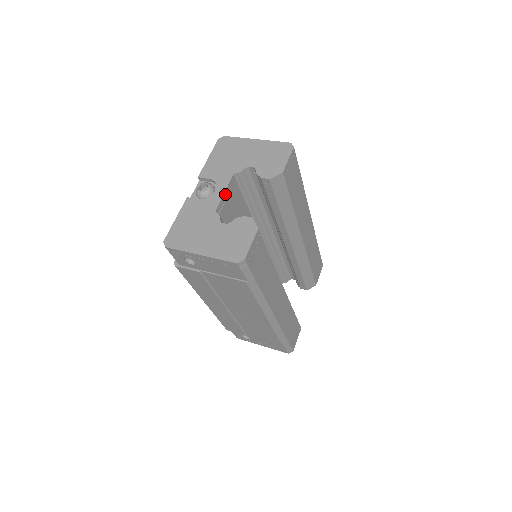
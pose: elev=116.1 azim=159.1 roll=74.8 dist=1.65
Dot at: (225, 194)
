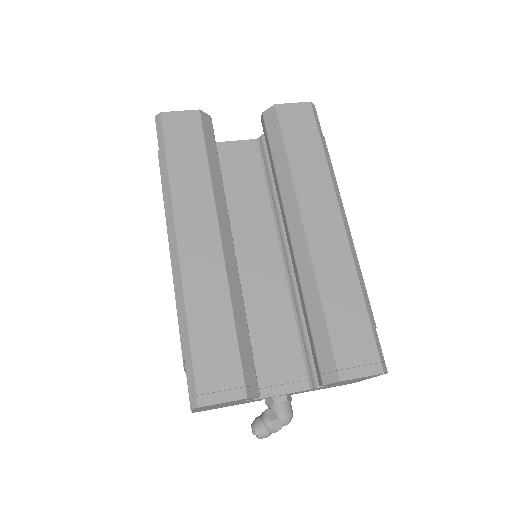
Dot at: (234, 143)
